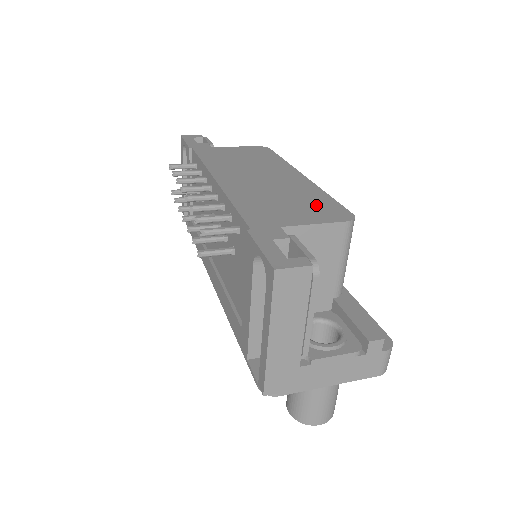
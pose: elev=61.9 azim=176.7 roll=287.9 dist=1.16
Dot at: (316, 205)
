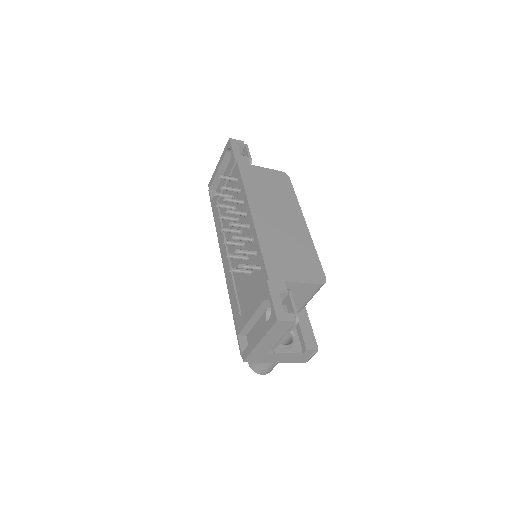
Dot at: (307, 263)
